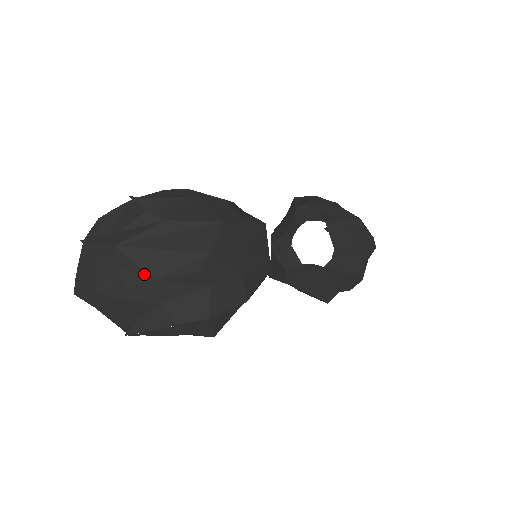
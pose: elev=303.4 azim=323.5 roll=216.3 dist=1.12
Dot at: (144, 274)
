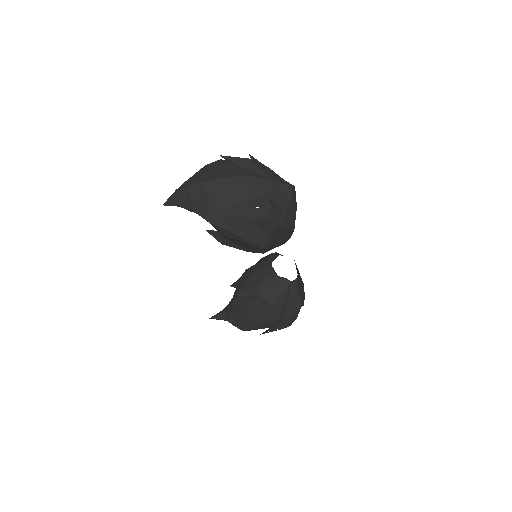
Dot at: (264, 175)
